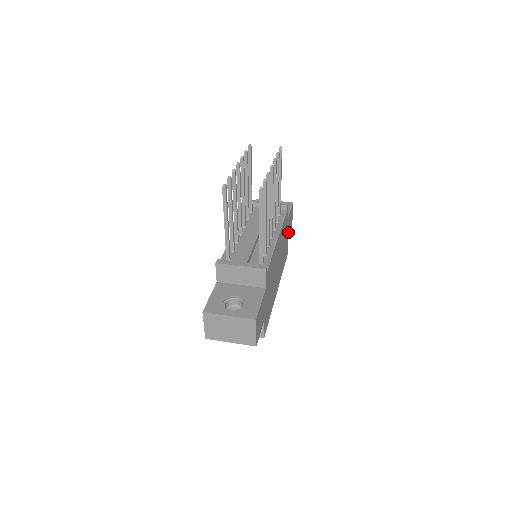
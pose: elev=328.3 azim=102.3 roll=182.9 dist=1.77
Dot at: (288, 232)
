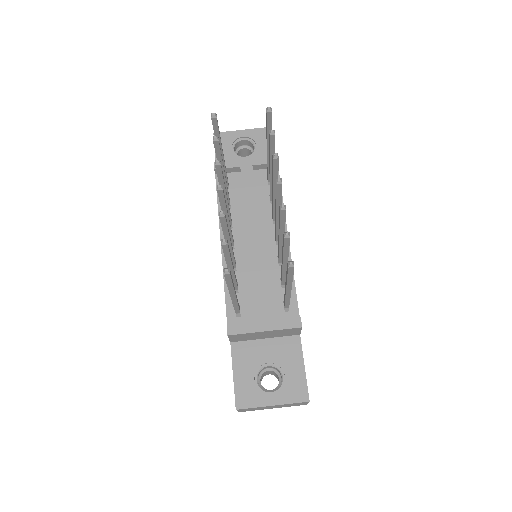
Dot at: occluded
